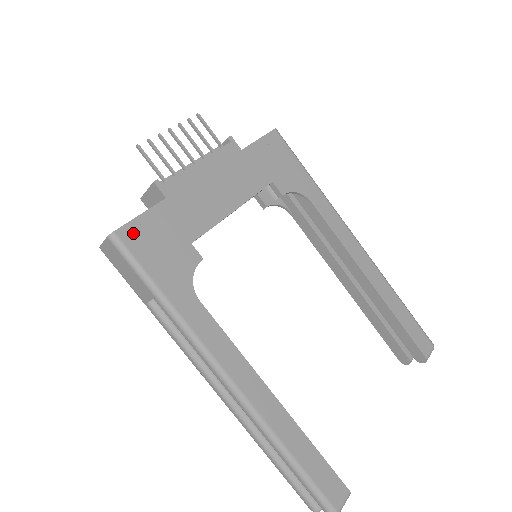
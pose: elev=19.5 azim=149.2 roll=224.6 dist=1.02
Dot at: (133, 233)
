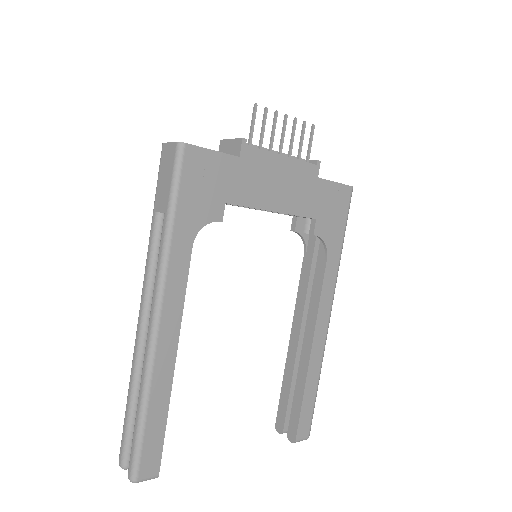
Dot at: (196, 157)
